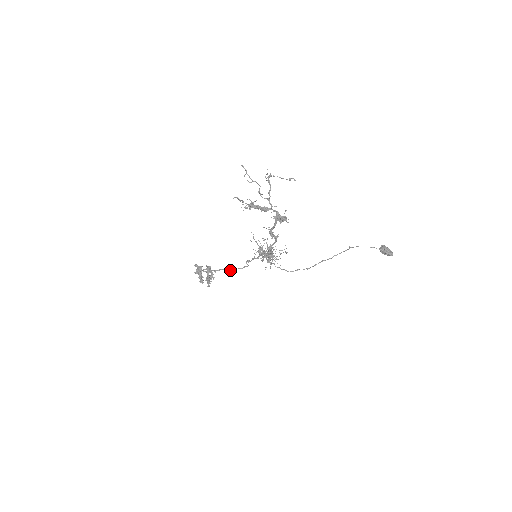
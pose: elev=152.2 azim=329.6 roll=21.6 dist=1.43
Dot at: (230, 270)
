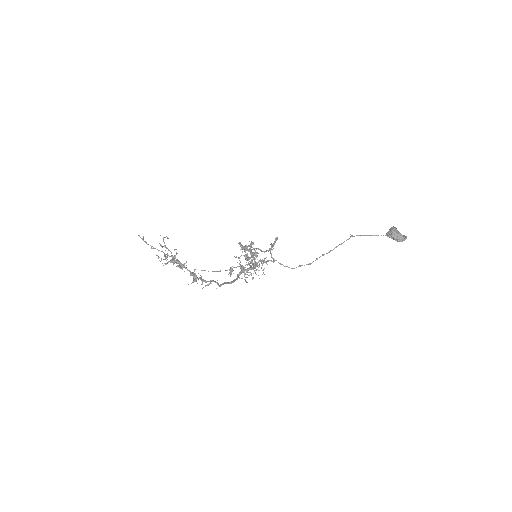
Dot at: (263, 251)
